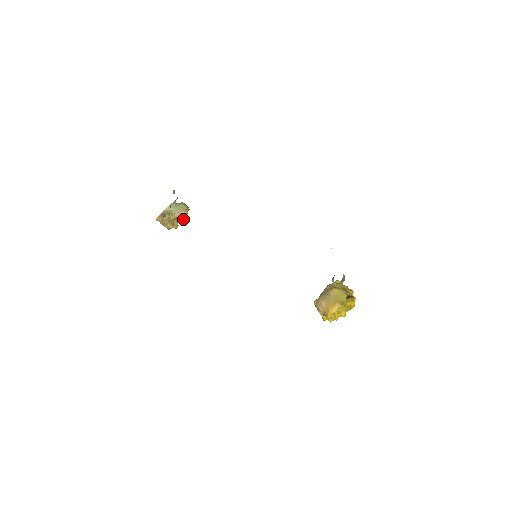
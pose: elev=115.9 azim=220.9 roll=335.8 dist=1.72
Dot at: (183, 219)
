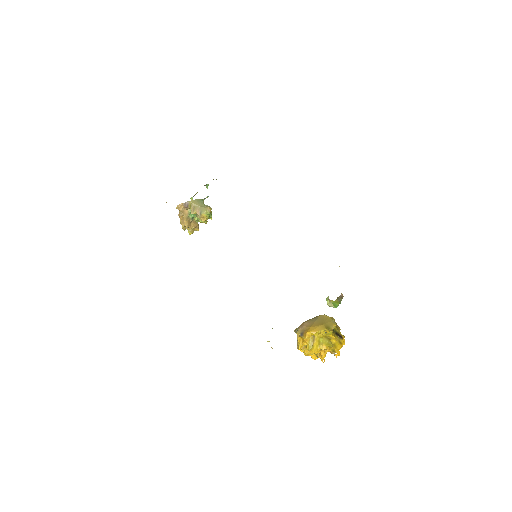
Dot at: (202, 220)
